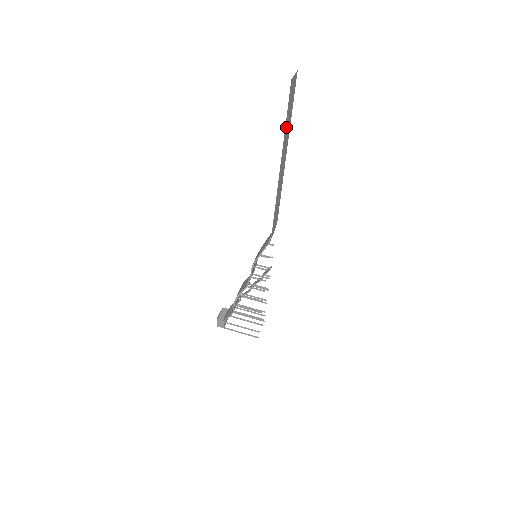
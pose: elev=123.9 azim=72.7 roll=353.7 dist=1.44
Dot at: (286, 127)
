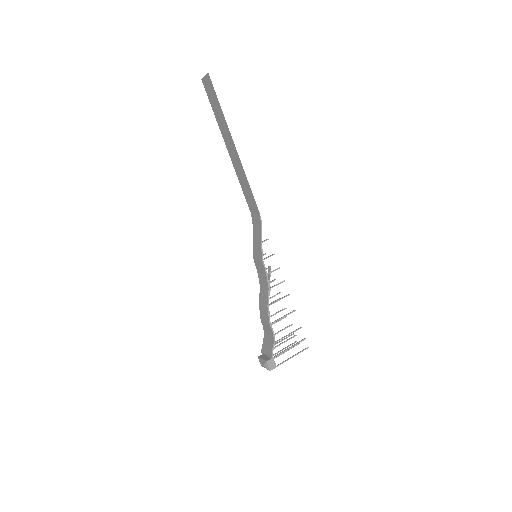
Dot at: (220, 113)
